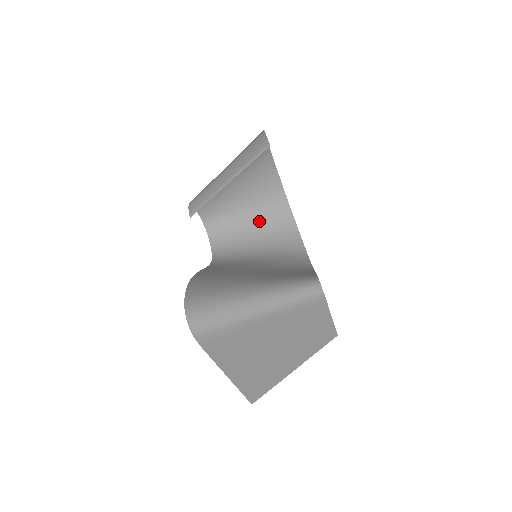
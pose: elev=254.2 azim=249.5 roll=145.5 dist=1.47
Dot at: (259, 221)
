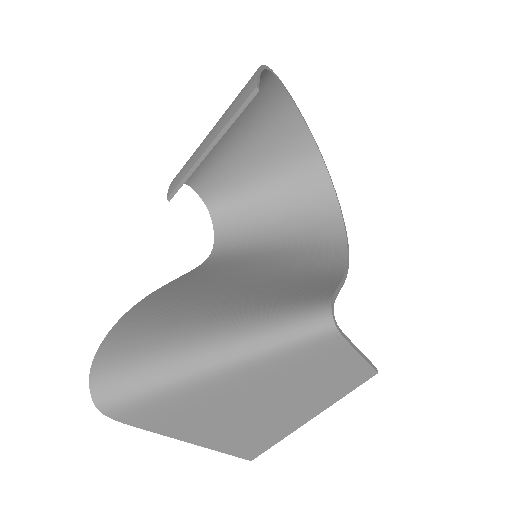
Dot at: (282, 195)
